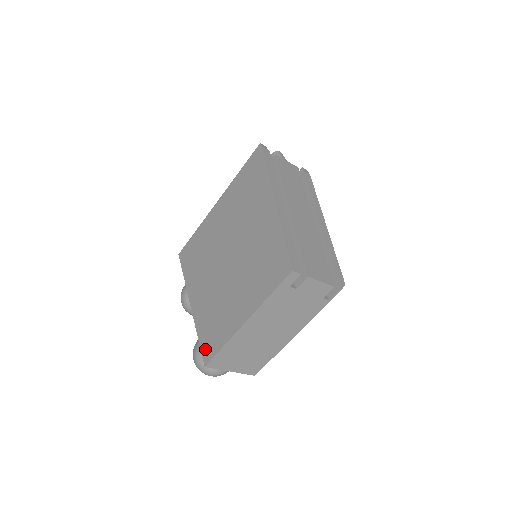
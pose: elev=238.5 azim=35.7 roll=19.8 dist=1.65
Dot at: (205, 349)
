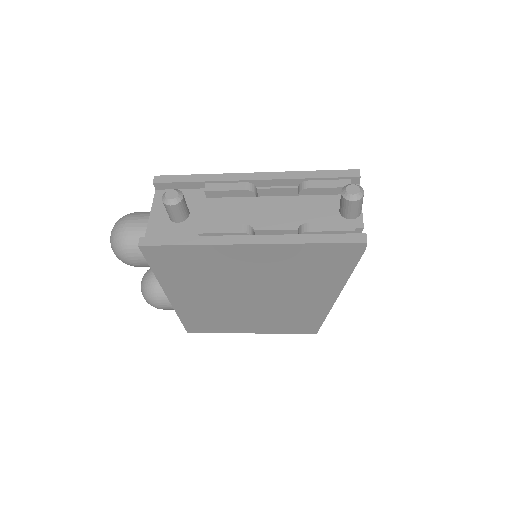
Dot at: (191, 327)
